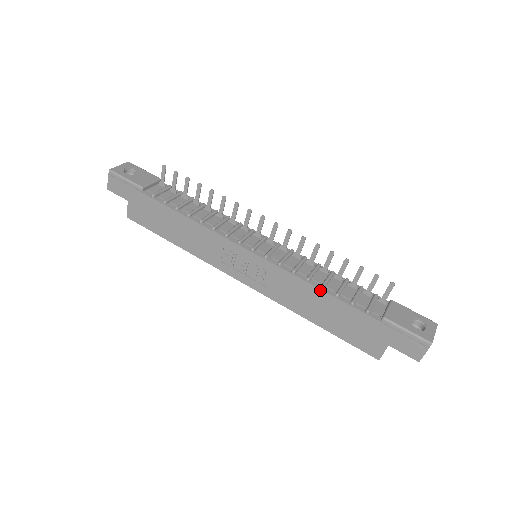
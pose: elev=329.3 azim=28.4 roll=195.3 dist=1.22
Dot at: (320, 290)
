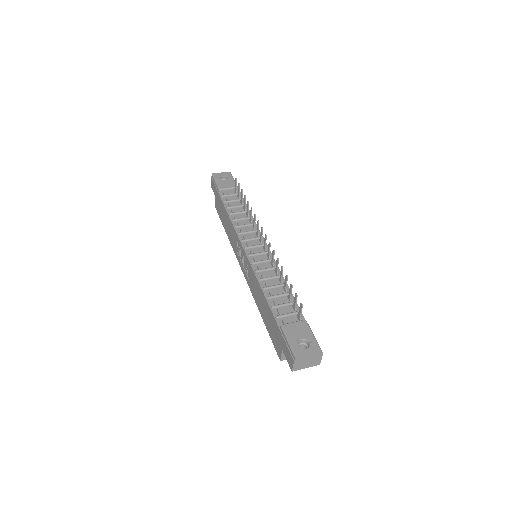
Dot at: (262, 290)
